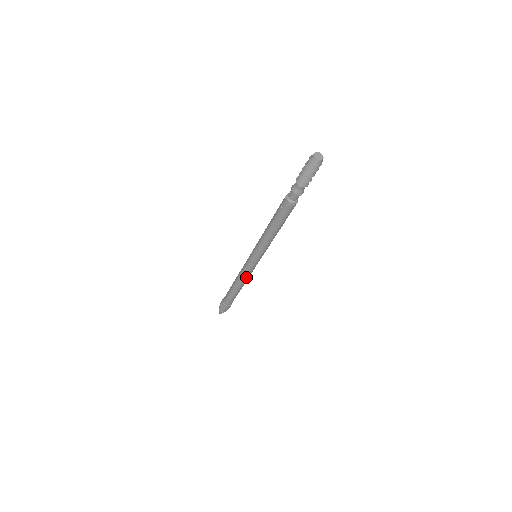
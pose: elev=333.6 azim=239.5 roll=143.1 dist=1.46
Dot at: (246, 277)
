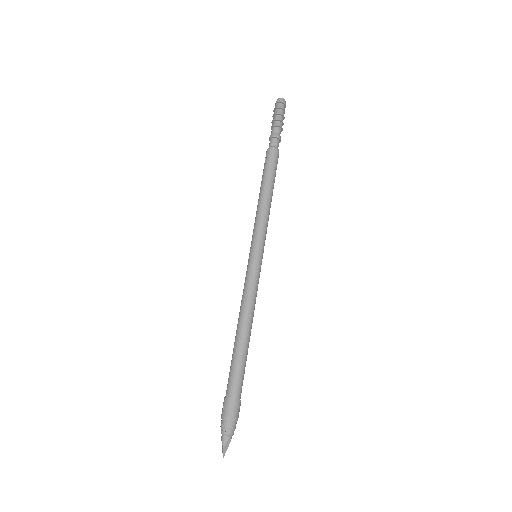
Dot at: (250, 299)
